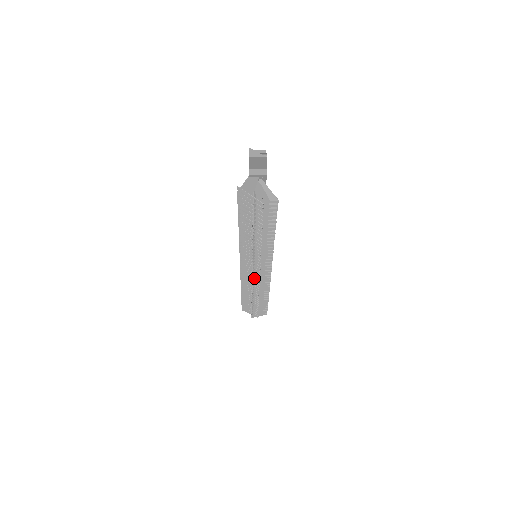
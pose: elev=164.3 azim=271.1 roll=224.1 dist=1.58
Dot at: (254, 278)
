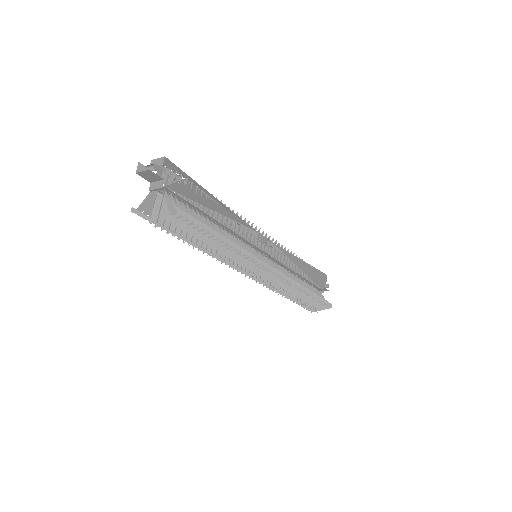
Dot at: occluded
